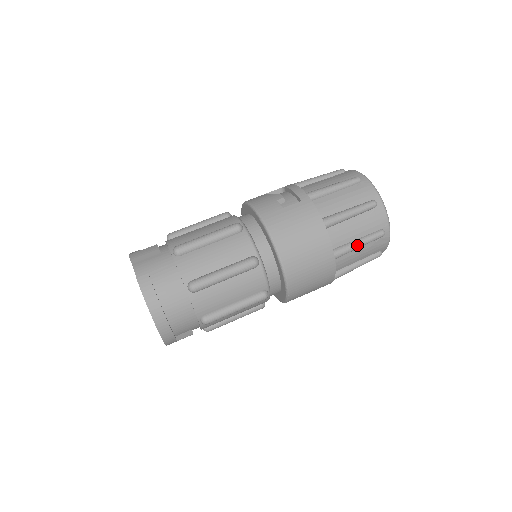
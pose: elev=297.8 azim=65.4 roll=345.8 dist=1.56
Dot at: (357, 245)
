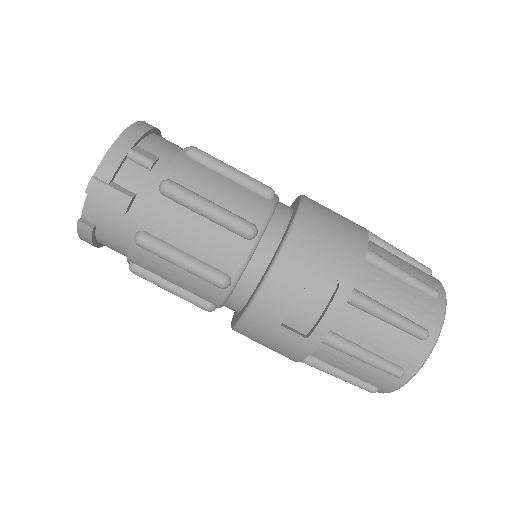
Dot at: occluded
